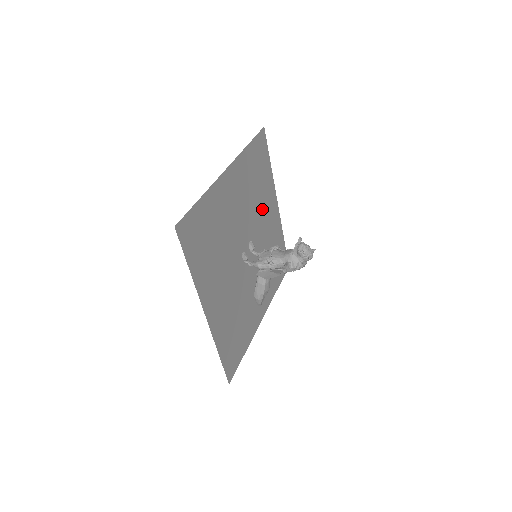
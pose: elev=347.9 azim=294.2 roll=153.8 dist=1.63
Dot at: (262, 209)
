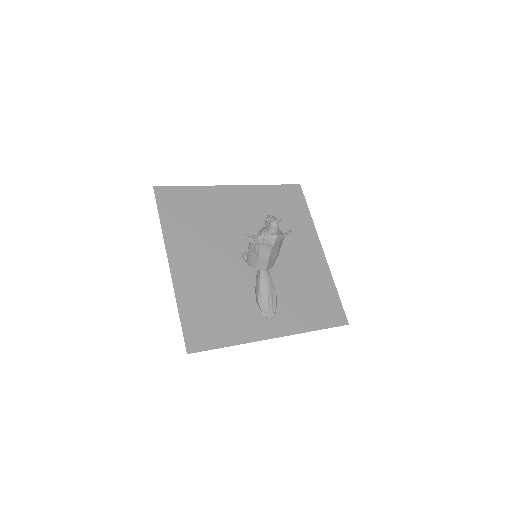
Dot at: (288, 239)
